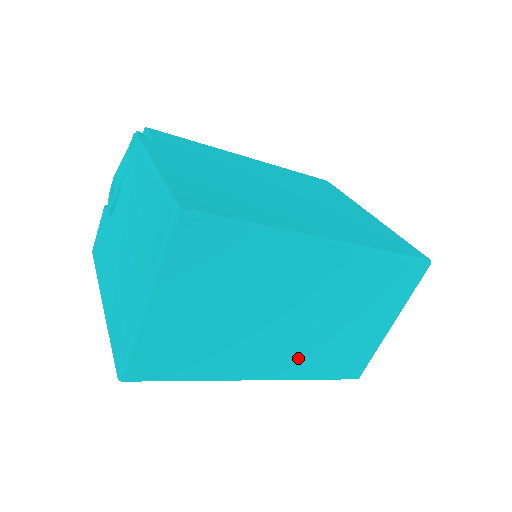
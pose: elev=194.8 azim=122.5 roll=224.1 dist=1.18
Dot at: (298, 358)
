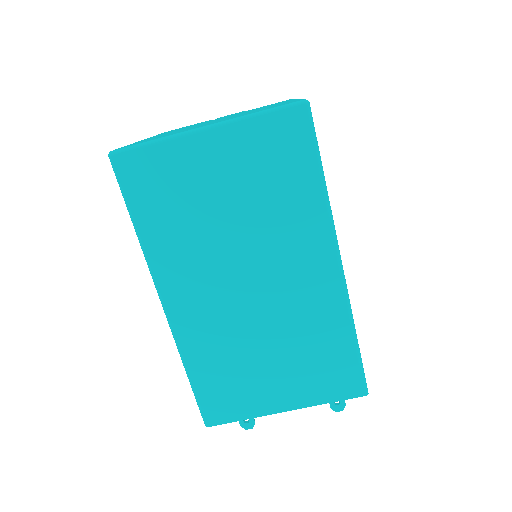
Dot at: (206, 332)
